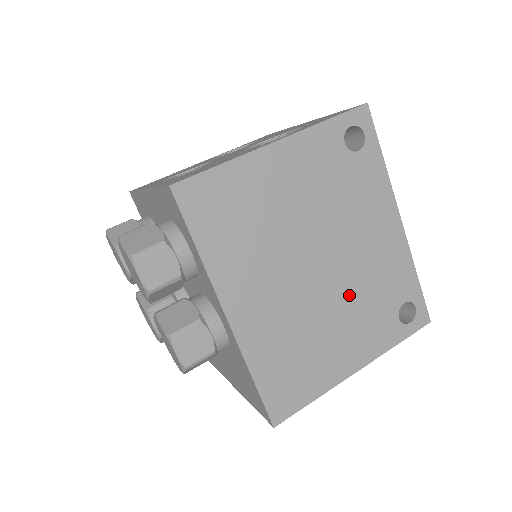
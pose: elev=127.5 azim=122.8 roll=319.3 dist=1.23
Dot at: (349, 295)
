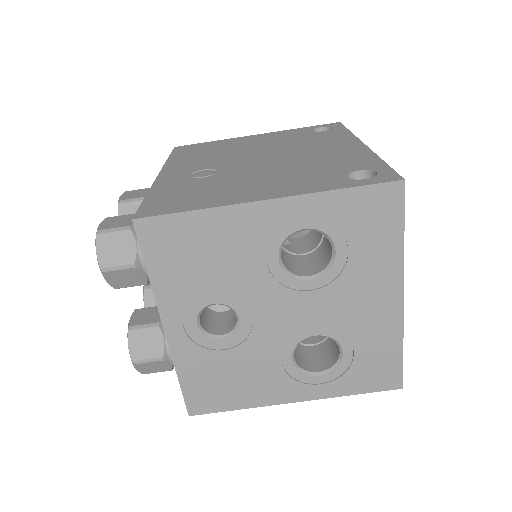
Dot at: occluded
